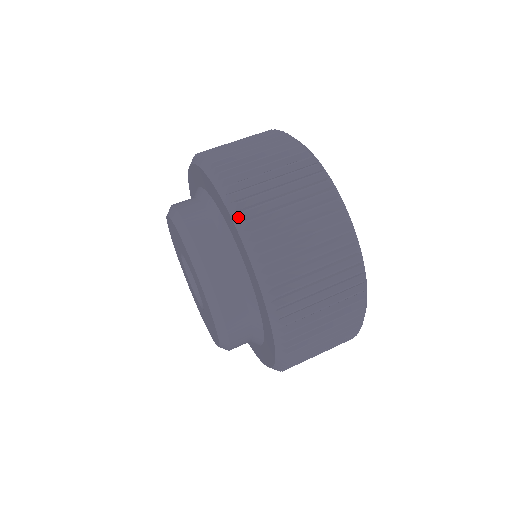
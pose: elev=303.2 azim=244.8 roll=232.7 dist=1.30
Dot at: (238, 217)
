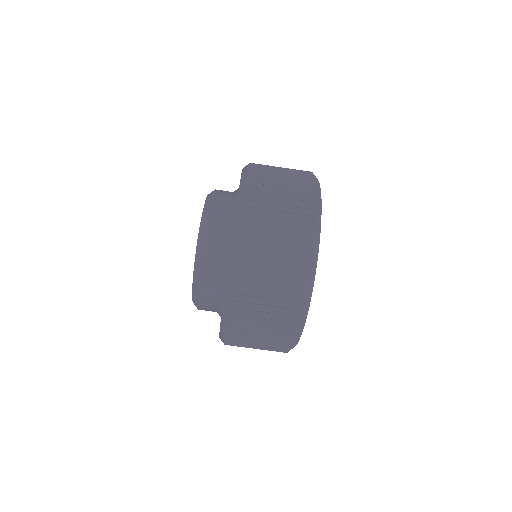
Dot at: (222, 341)
